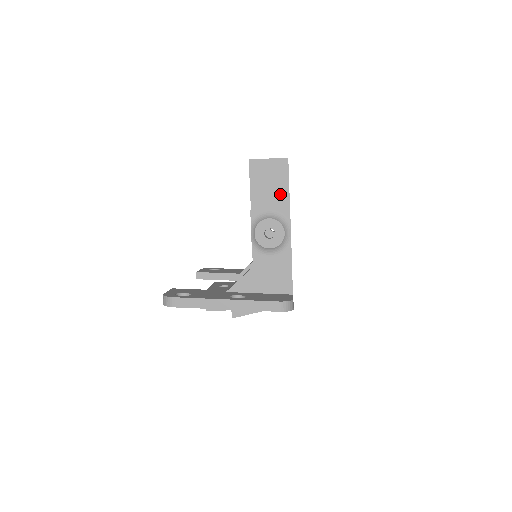
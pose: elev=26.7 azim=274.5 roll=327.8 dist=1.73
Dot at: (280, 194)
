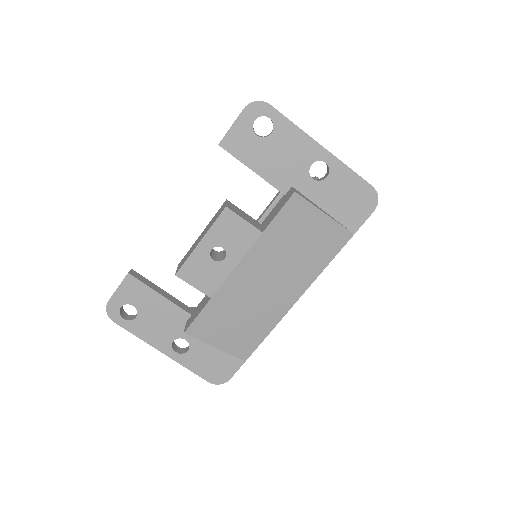
Dot at: occluded
